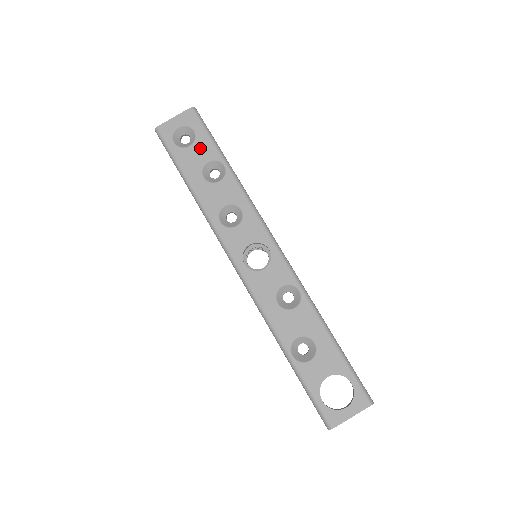
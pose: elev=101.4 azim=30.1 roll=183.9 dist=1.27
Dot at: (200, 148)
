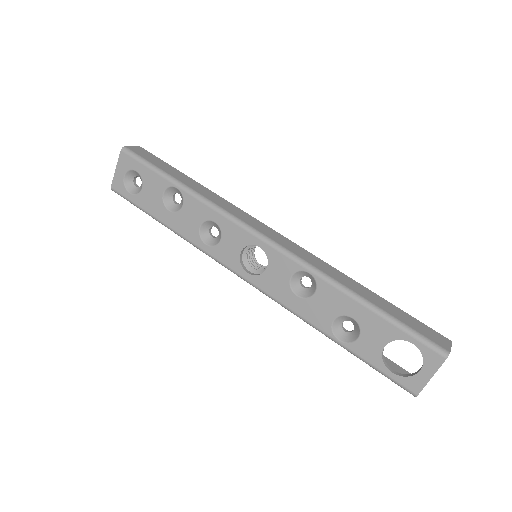
Dot at: (150, 185)
